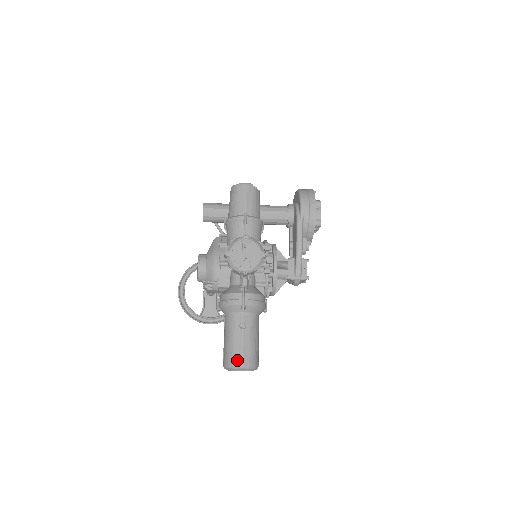
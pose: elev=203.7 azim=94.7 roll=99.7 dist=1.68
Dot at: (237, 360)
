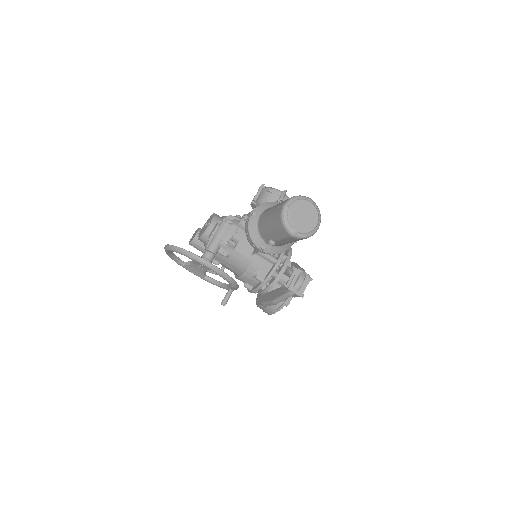
Dot at: occluded
